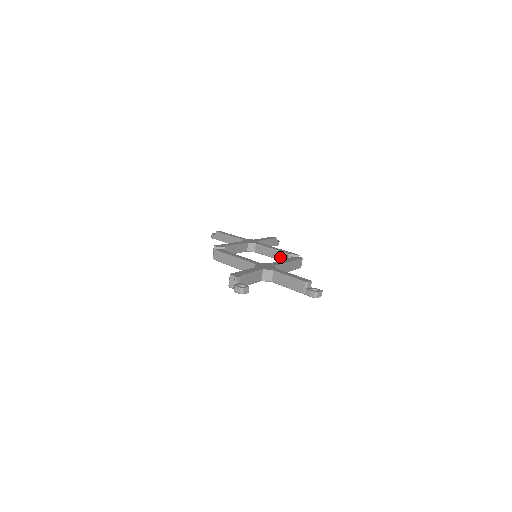
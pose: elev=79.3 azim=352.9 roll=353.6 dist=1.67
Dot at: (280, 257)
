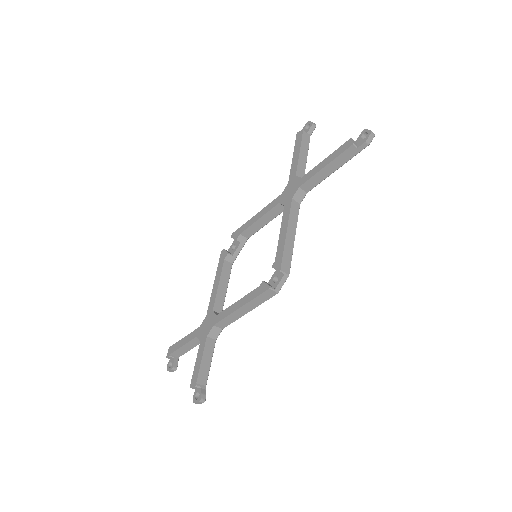
Dot at: occluded
